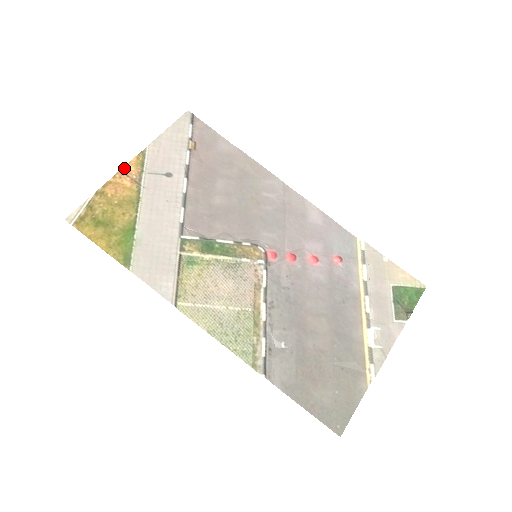
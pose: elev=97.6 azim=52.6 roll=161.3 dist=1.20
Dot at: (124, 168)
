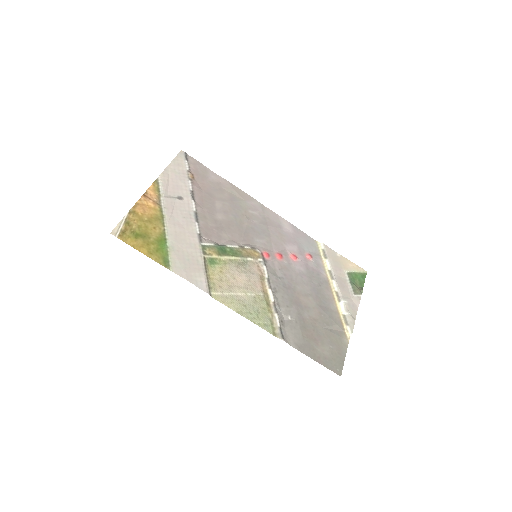
Dot at: (146, 193)
